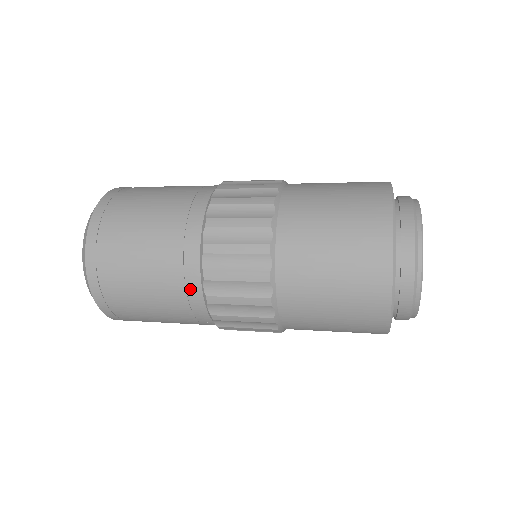
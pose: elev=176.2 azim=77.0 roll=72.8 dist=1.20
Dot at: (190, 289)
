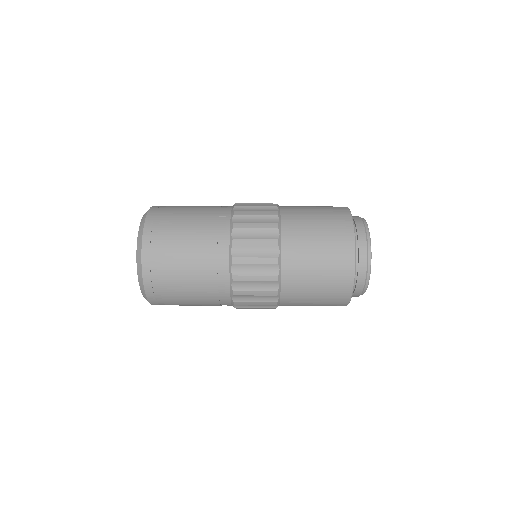
Dot at: (223, 304)
